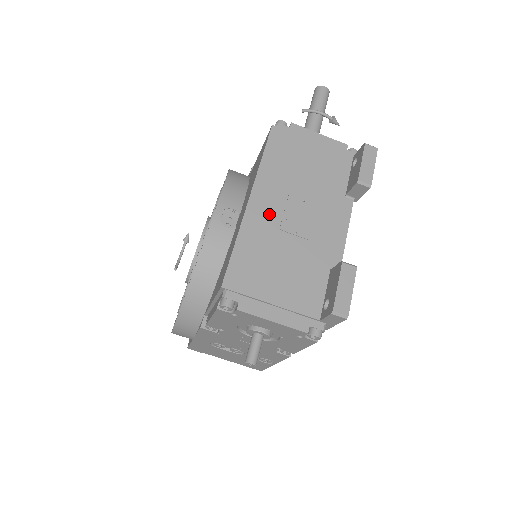
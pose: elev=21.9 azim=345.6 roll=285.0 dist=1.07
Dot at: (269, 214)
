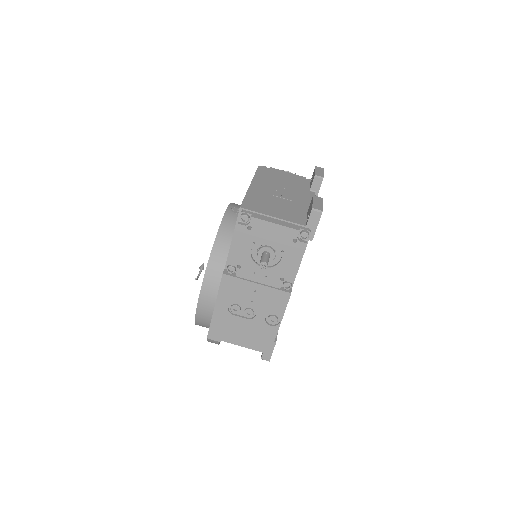
Dot at: (264, 190)
